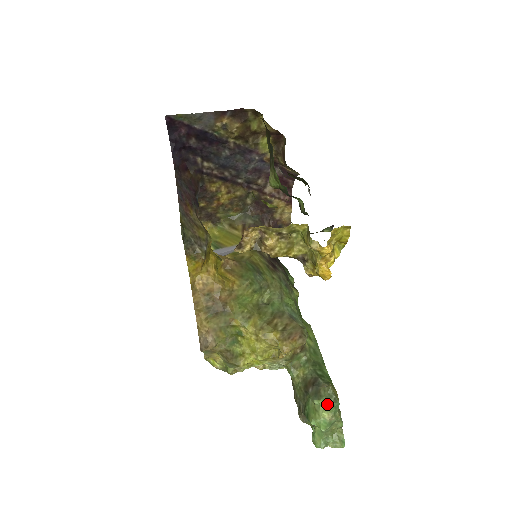
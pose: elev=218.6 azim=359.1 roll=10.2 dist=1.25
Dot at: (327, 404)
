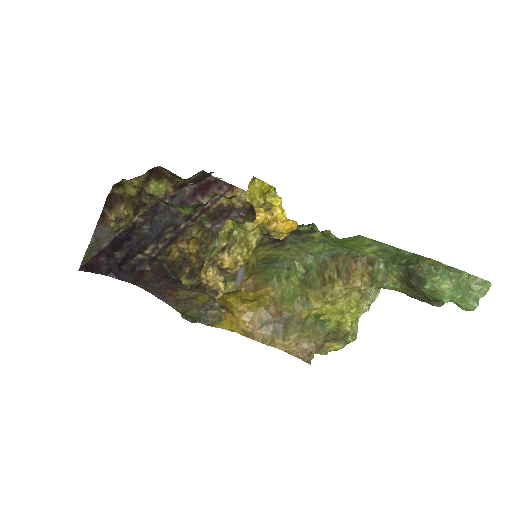
Dot at: (435, 279)
